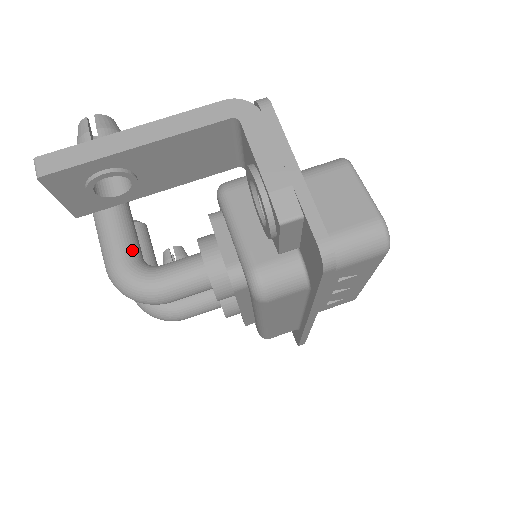
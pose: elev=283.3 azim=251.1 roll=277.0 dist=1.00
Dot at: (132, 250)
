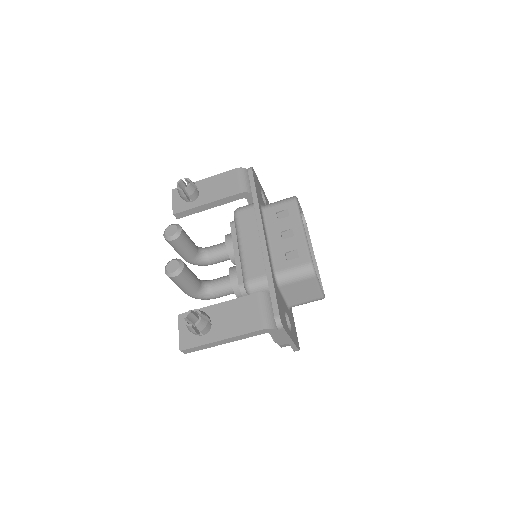
Dot at: (197, 289)
